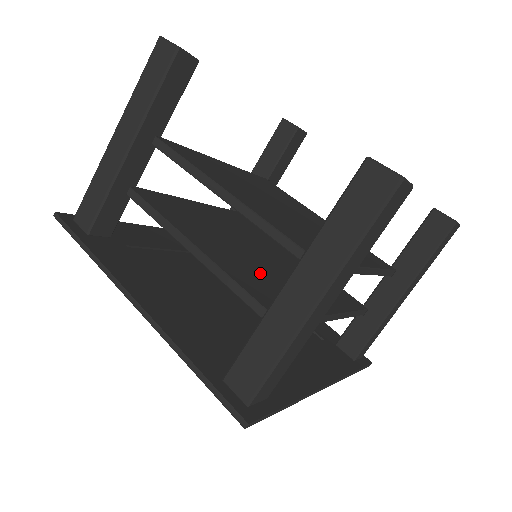
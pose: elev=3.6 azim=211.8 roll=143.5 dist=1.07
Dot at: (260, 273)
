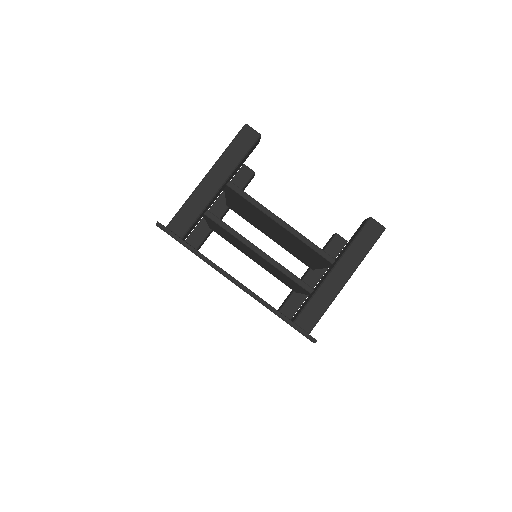
Dot at: occluded
